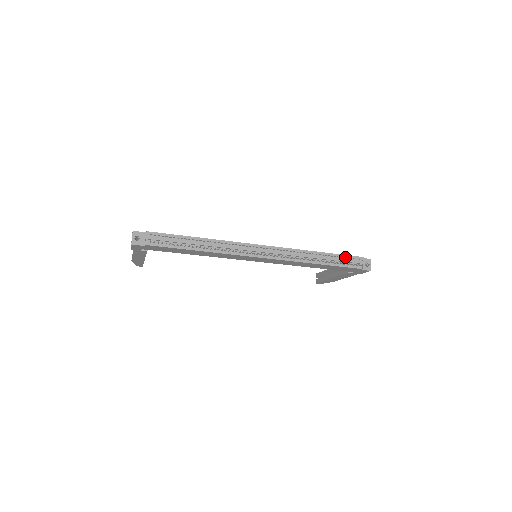
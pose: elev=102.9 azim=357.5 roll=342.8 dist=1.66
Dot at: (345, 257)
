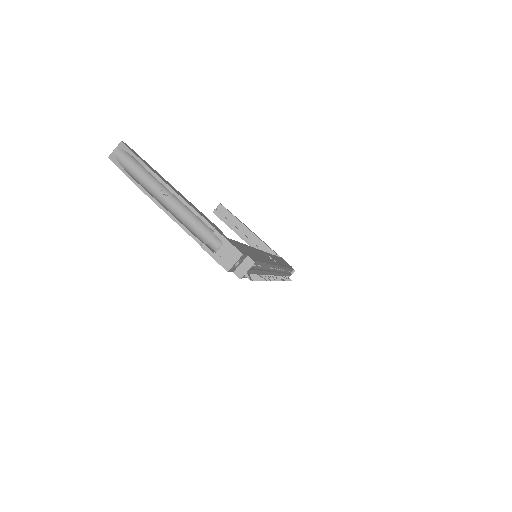
Dot at: occluded
